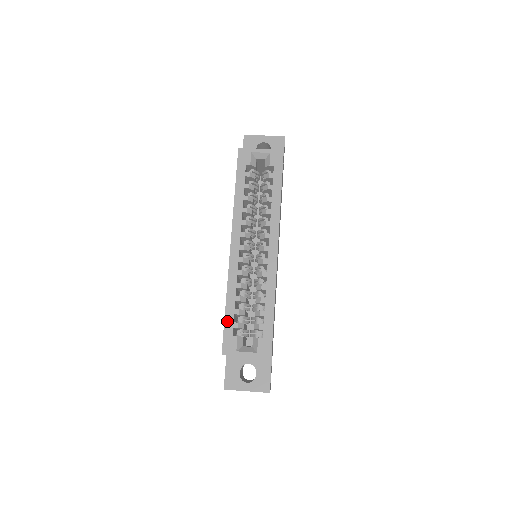
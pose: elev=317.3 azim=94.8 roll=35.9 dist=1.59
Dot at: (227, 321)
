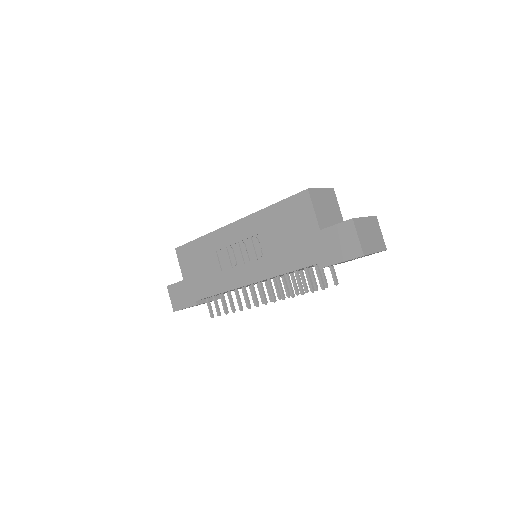
Dot at: (284, 200)
